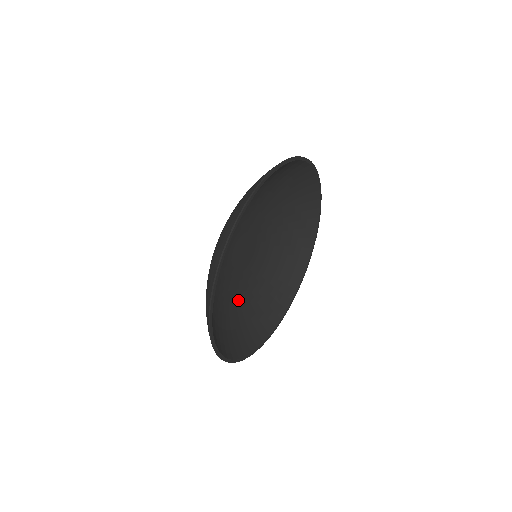
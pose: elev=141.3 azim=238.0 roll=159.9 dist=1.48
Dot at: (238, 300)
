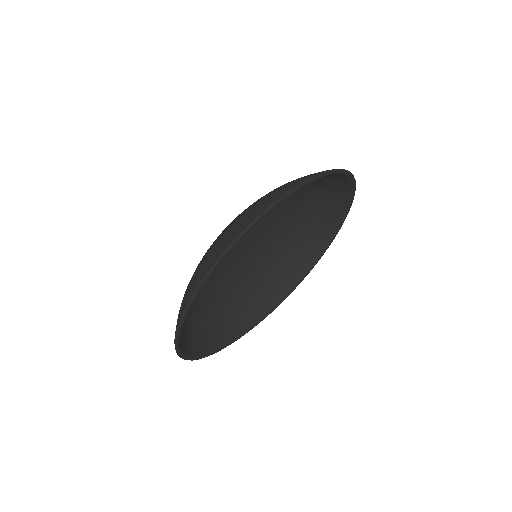
Dot at: (253, 271)
